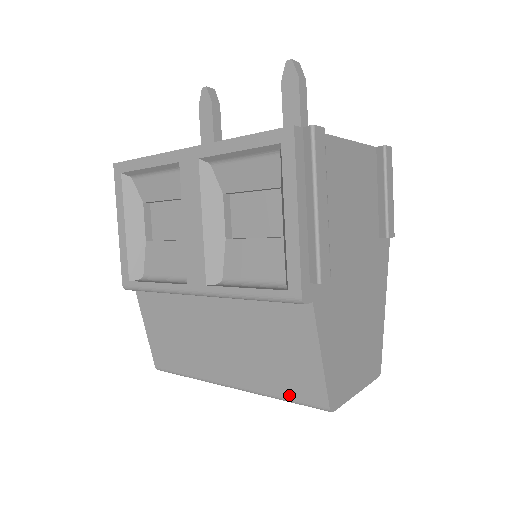
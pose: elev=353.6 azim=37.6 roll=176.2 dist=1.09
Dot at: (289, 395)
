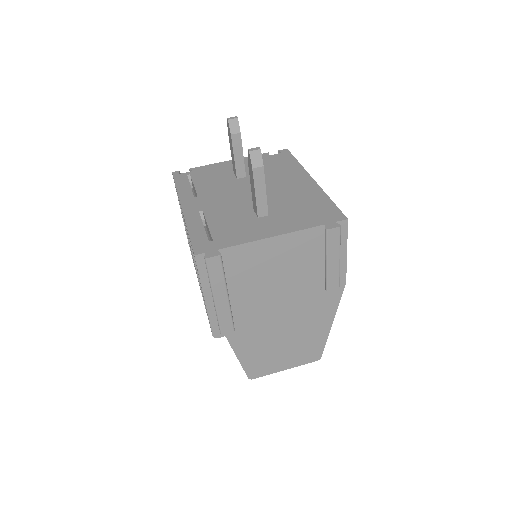
Dot at: occluded
